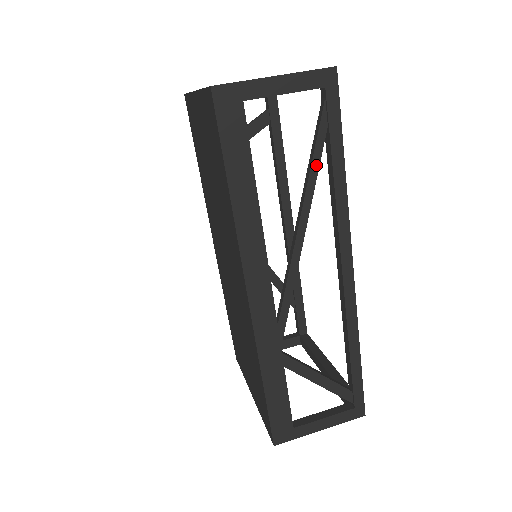
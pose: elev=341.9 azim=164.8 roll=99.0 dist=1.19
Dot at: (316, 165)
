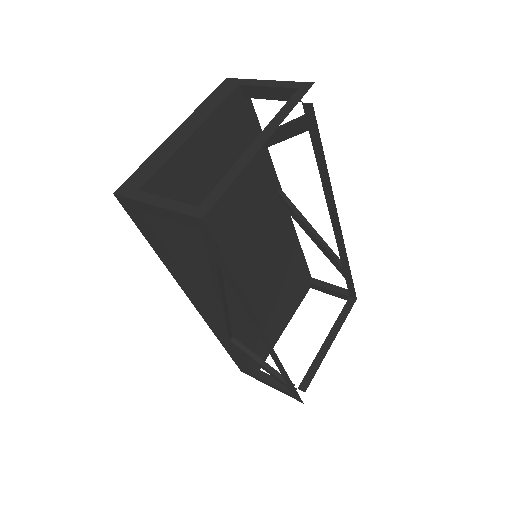
Dot at: (214, 269)
